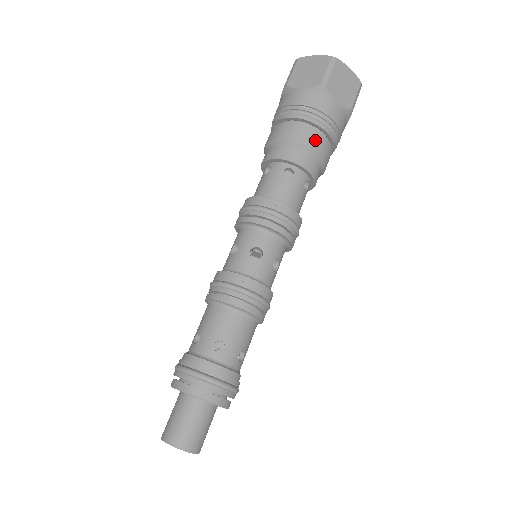
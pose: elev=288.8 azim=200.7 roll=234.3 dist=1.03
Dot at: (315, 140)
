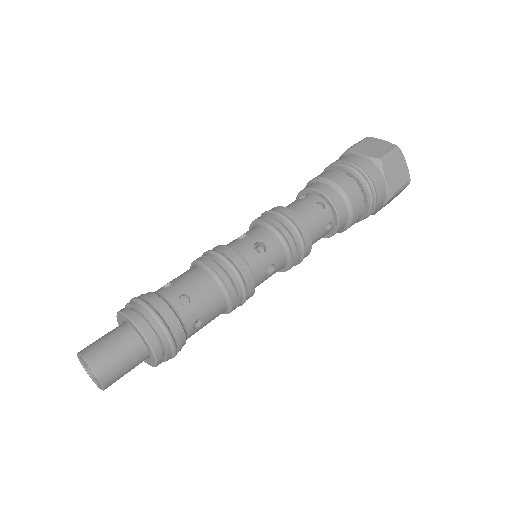
Dot at: (355, 194)
